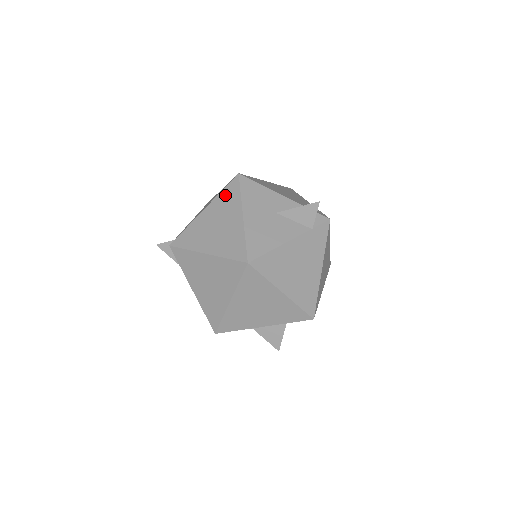
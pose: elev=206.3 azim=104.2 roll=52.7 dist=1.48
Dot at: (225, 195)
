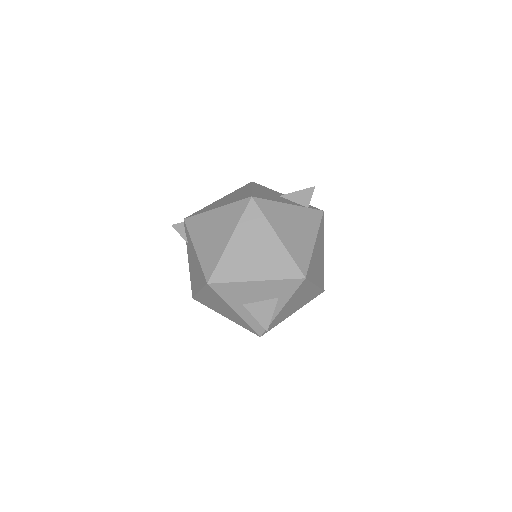
Dot at: (239, 189)
